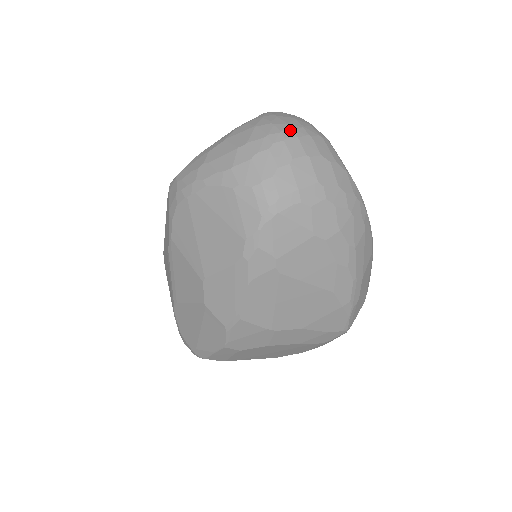
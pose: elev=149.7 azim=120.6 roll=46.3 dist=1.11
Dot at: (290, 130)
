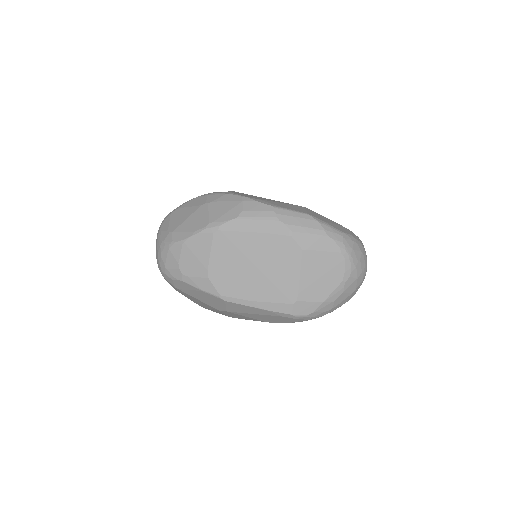
Dot at: occluded
